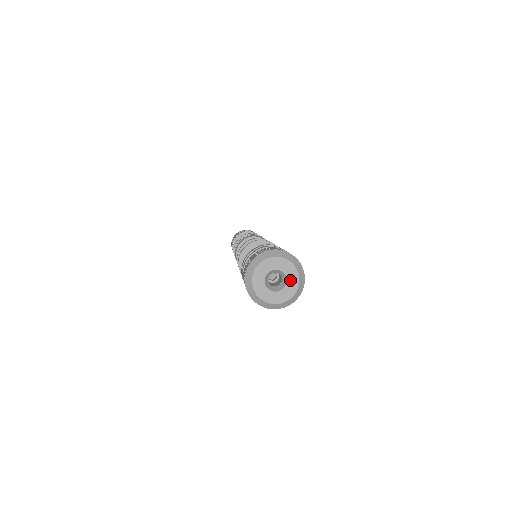
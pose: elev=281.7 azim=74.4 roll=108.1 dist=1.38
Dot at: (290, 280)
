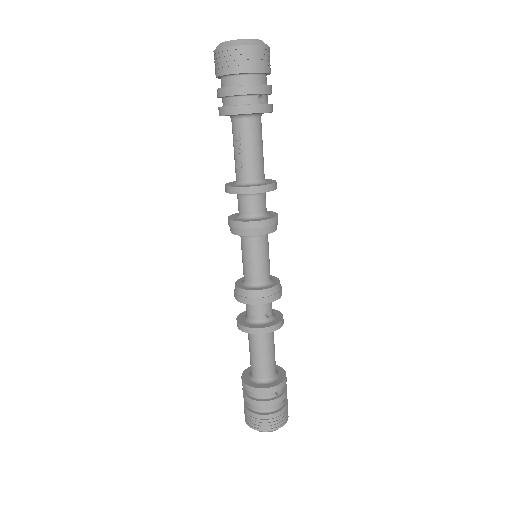
Dot at: occluded
